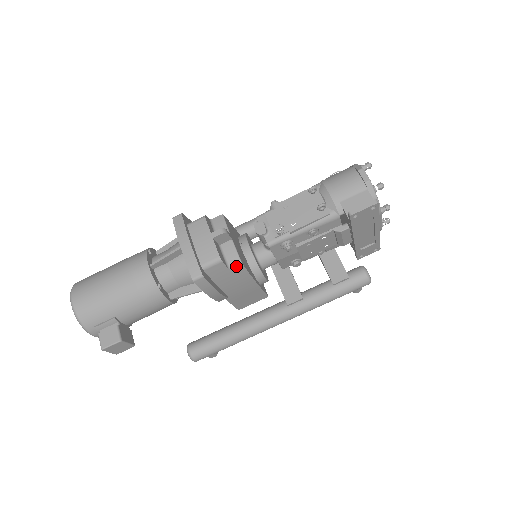
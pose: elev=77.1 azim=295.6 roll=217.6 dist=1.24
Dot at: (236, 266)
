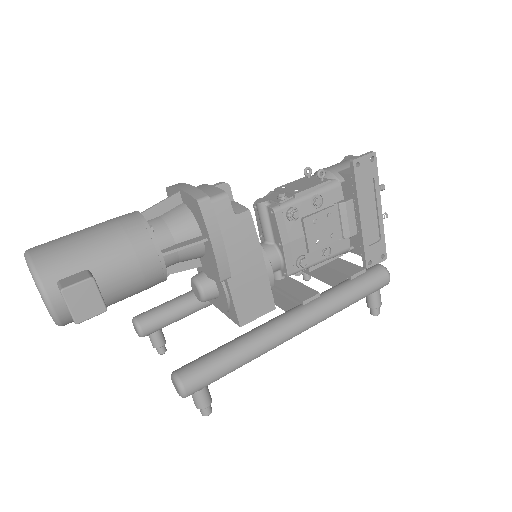
Dot at: (243, 212)
